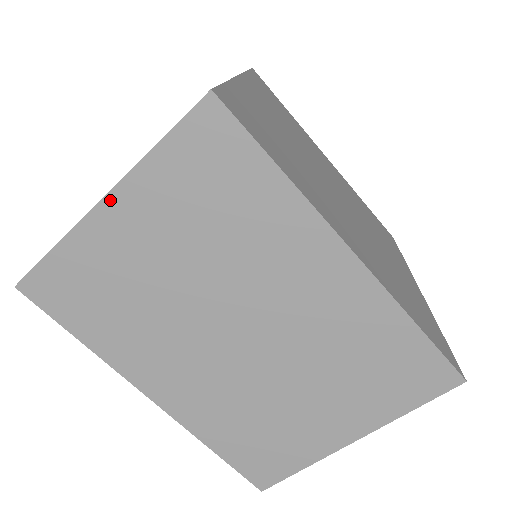
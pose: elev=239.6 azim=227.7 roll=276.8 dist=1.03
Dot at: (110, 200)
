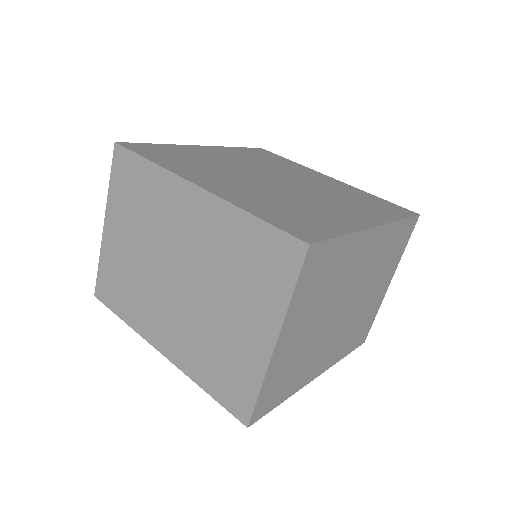
Dot at: (106, 223)
